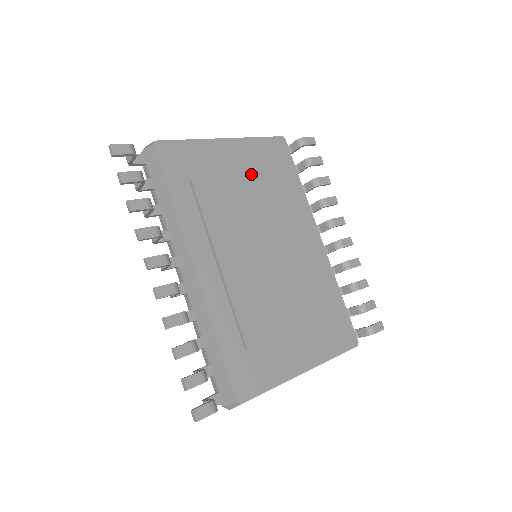
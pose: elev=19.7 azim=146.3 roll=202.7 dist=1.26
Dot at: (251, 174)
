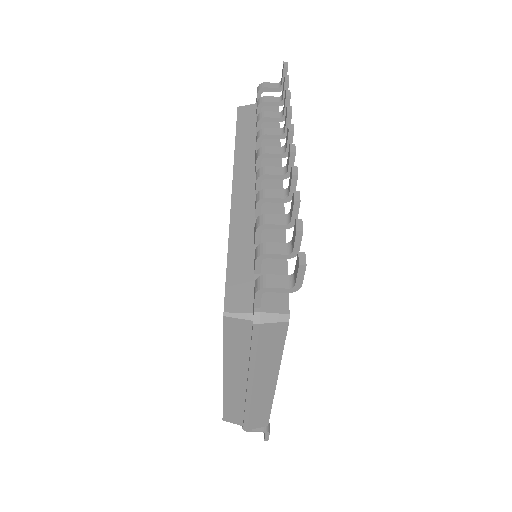
Dot at: occluded
